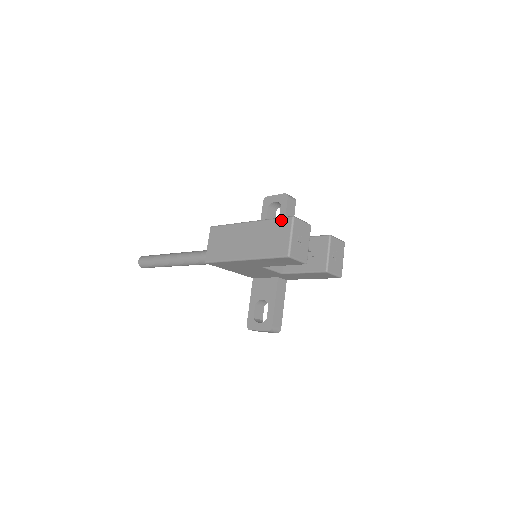
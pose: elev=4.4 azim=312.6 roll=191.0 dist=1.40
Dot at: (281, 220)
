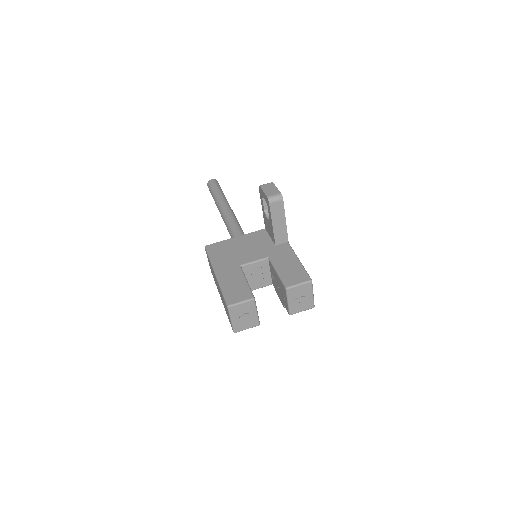
Dot at: (224, 301)
